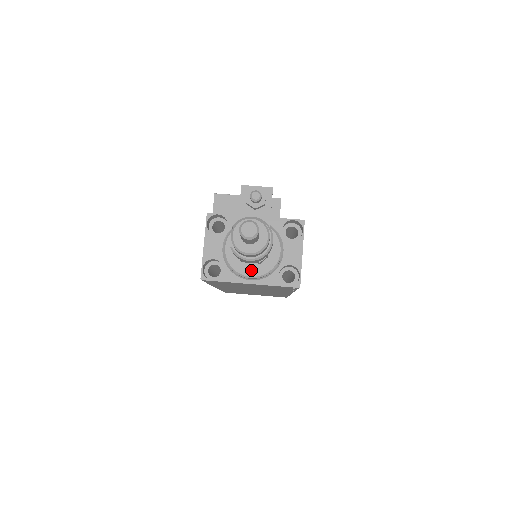
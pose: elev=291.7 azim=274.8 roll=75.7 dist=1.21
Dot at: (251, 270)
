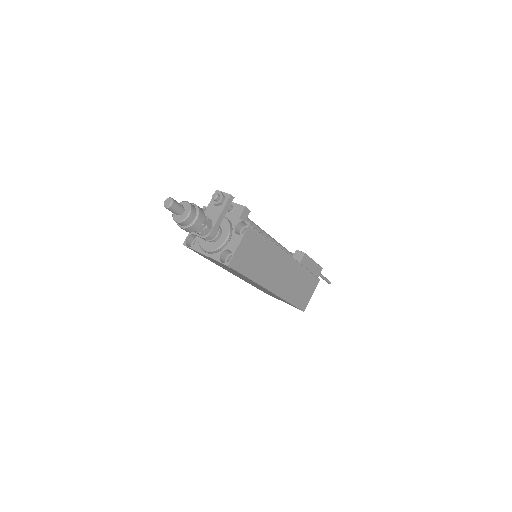
Dot at: (207, 246)
